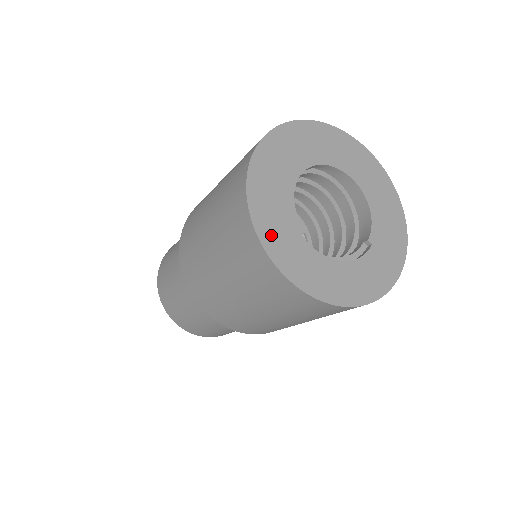
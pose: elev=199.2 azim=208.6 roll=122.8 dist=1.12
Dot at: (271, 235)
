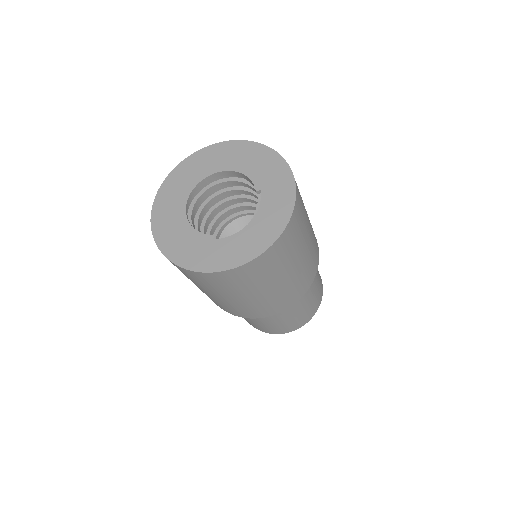
Dot at: (196, 261)
